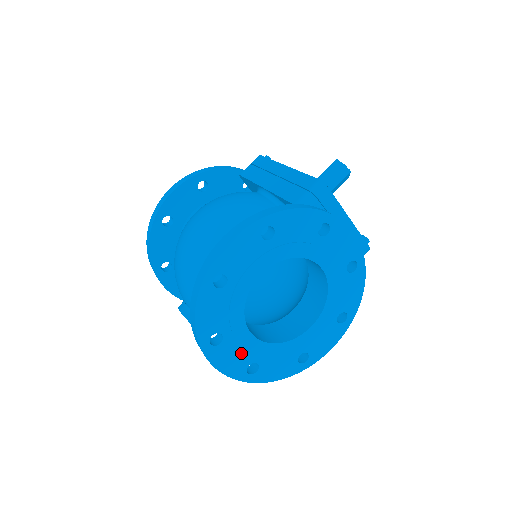
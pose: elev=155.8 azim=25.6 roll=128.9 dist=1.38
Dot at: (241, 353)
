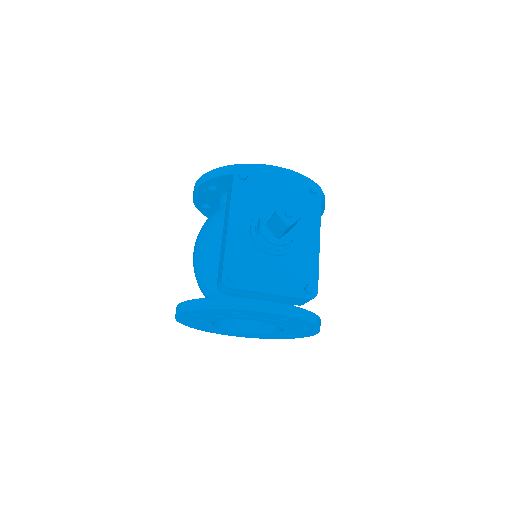
Dot at: (240, 334)
